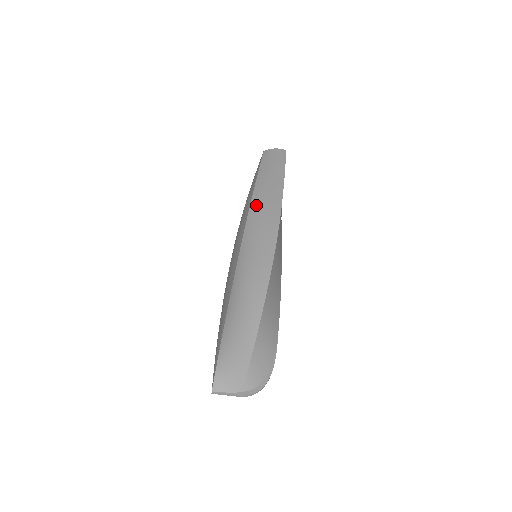
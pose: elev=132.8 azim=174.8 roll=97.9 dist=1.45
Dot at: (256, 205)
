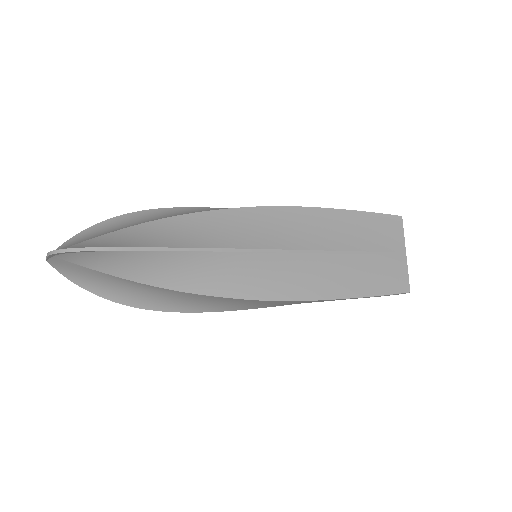
Dot at: occluded
